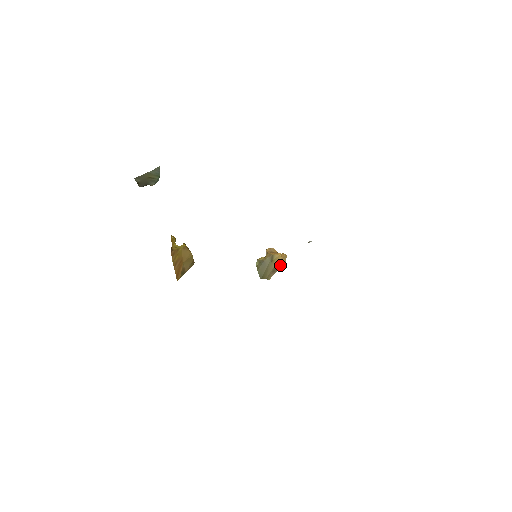
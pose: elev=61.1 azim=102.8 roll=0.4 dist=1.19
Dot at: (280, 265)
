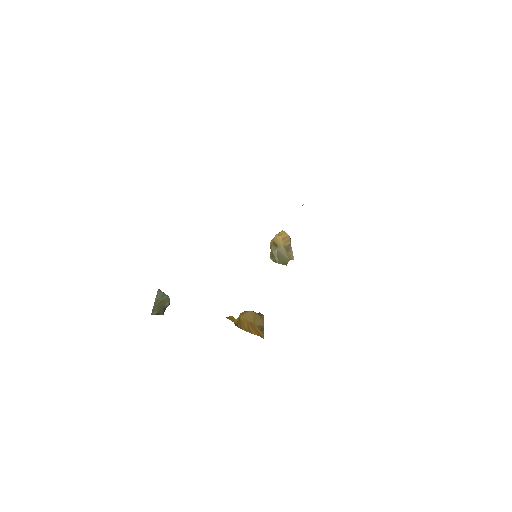
Dot at: (288, 241)
